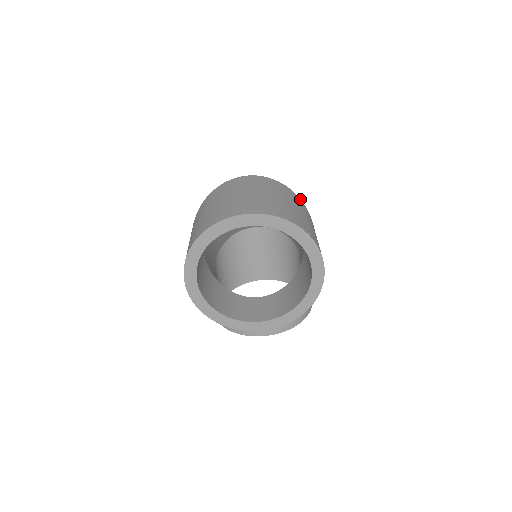
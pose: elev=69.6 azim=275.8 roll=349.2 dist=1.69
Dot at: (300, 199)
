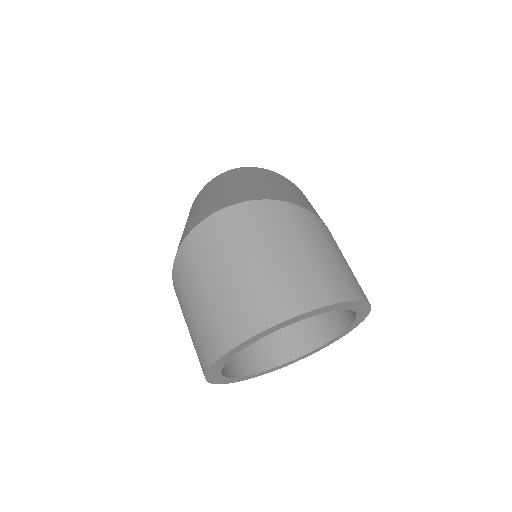
Dot at: (298, 206)
